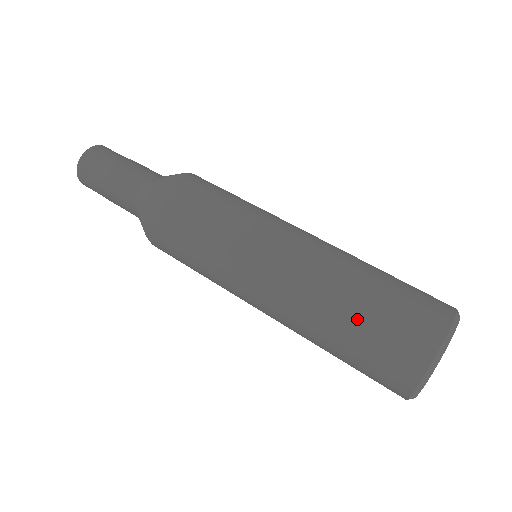
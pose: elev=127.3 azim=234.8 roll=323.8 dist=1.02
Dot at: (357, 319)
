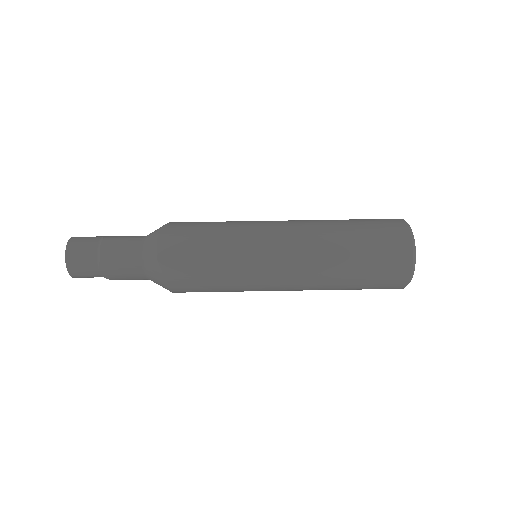
Dot at: (358, 240)
